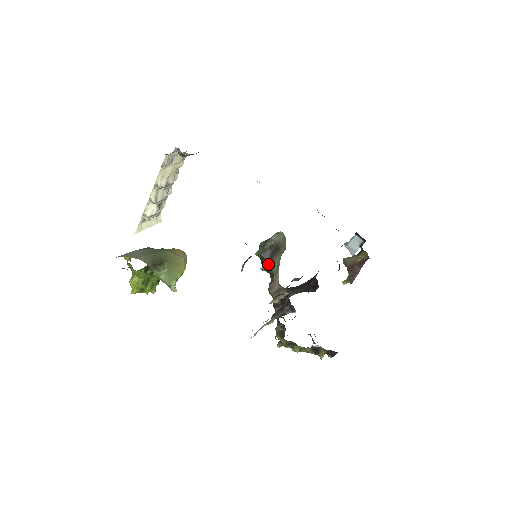
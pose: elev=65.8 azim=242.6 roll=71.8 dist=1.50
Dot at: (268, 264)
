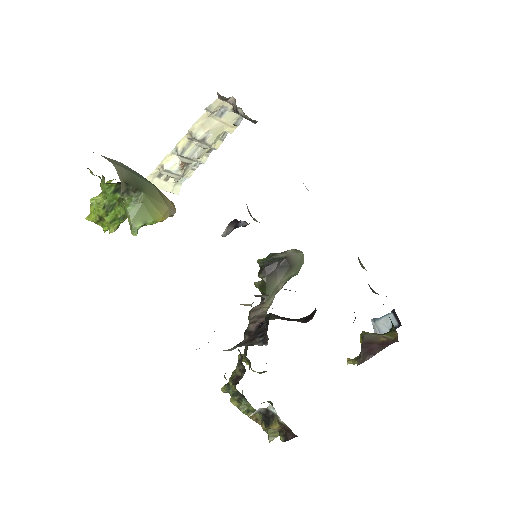
Dot at: (266, 278)
